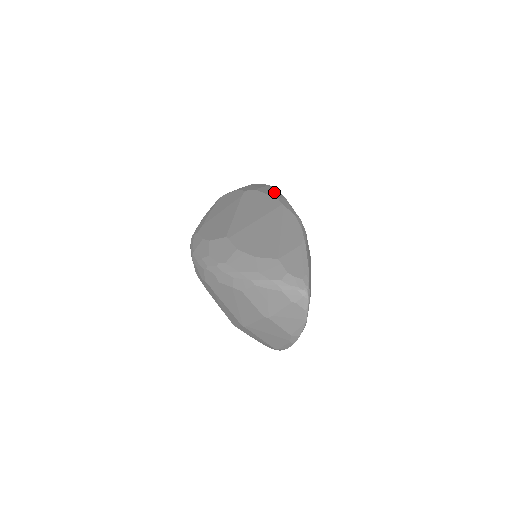
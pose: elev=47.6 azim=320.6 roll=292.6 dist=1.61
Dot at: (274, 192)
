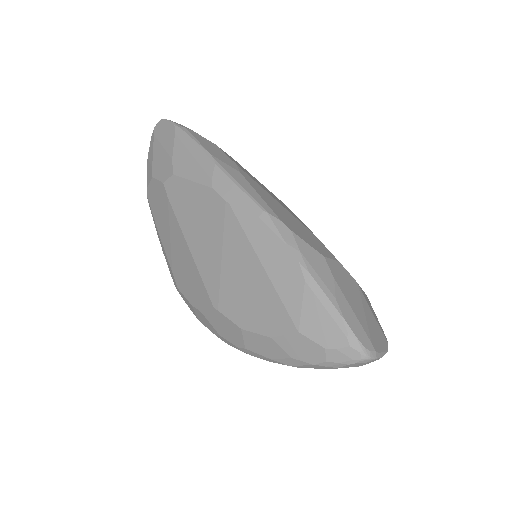
Dot at: (194, 158)
